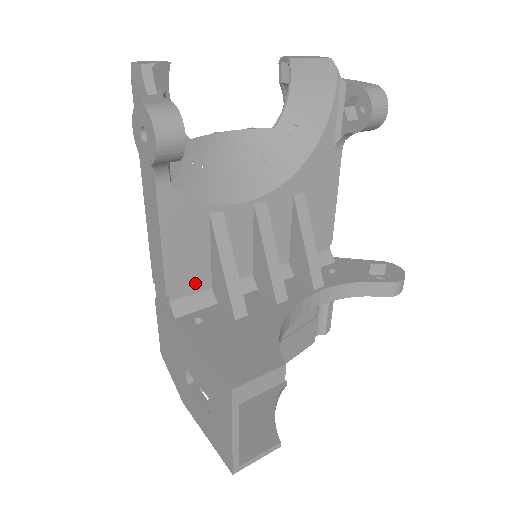
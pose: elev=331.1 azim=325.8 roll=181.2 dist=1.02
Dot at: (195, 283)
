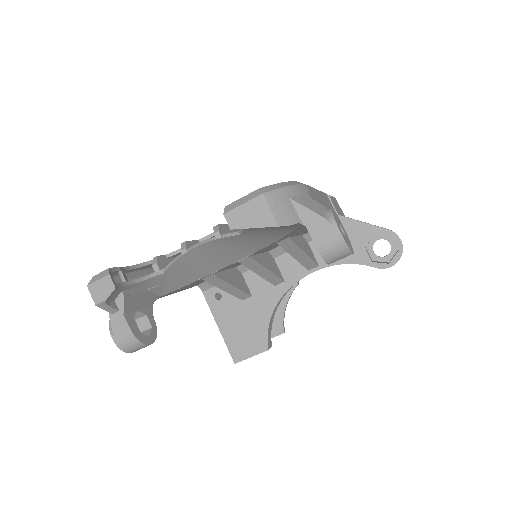
Dot at: occluded
